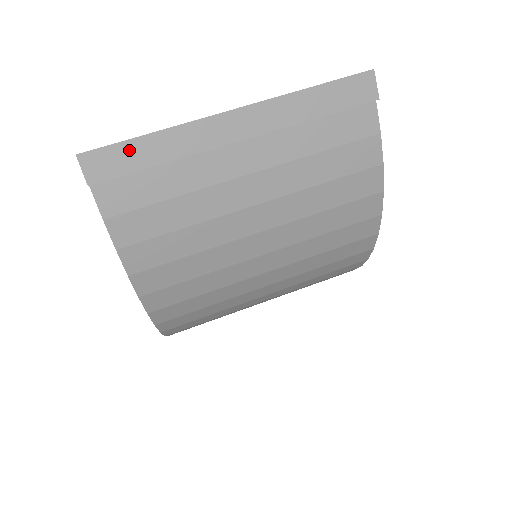
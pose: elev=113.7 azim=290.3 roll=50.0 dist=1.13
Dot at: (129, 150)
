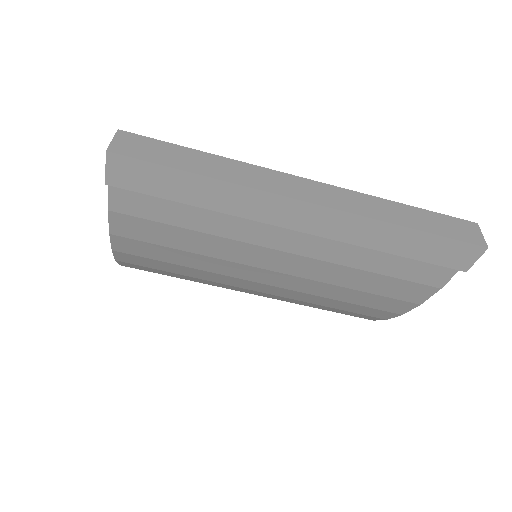
Dot at: (170, 178)
